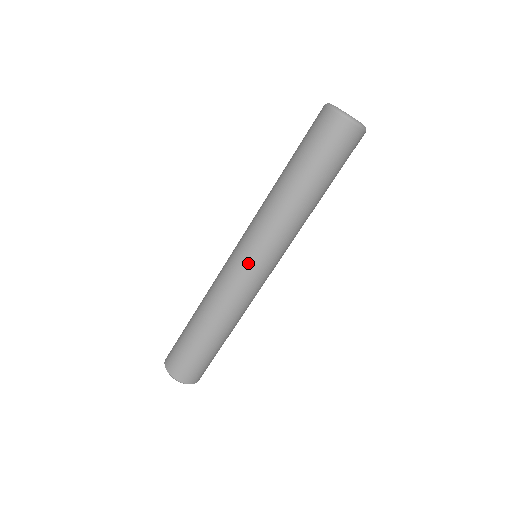
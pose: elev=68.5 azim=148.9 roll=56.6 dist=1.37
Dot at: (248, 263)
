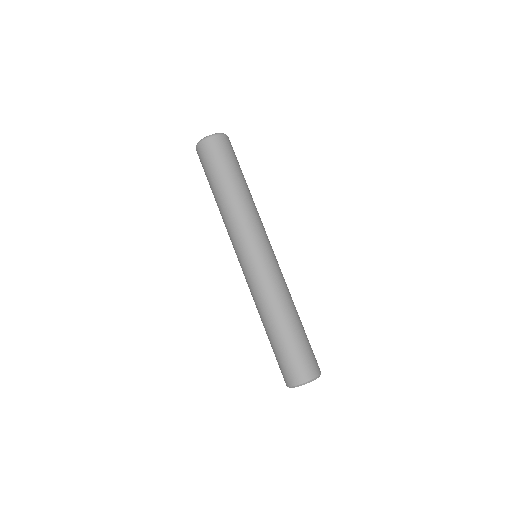
Dot at: (253, 258)
